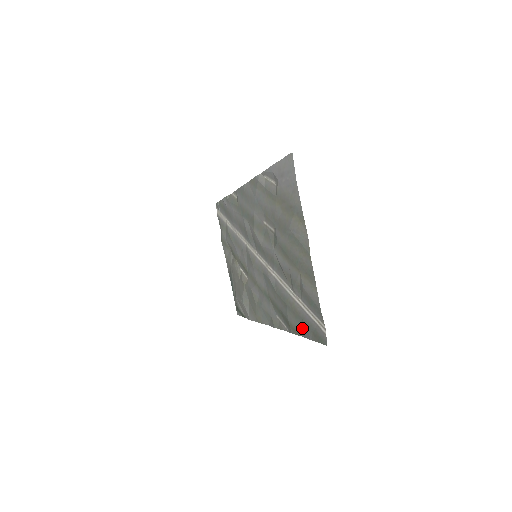
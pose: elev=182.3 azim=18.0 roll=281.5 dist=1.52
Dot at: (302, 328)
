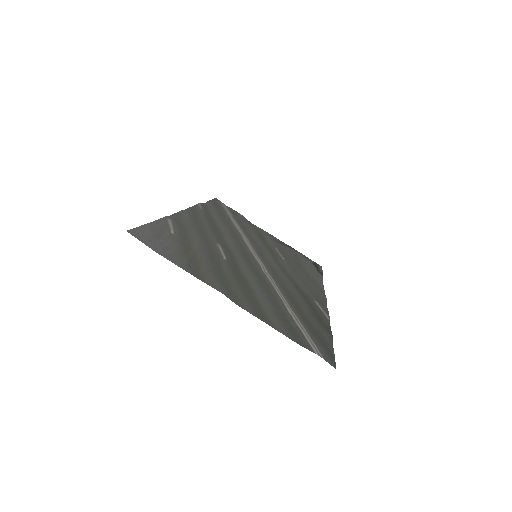
Dot at: (322, 334)
